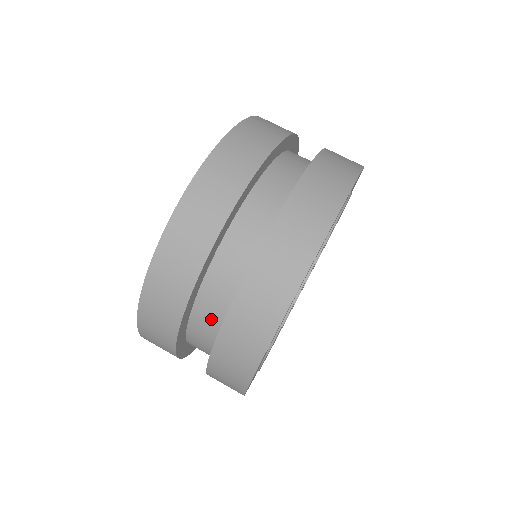
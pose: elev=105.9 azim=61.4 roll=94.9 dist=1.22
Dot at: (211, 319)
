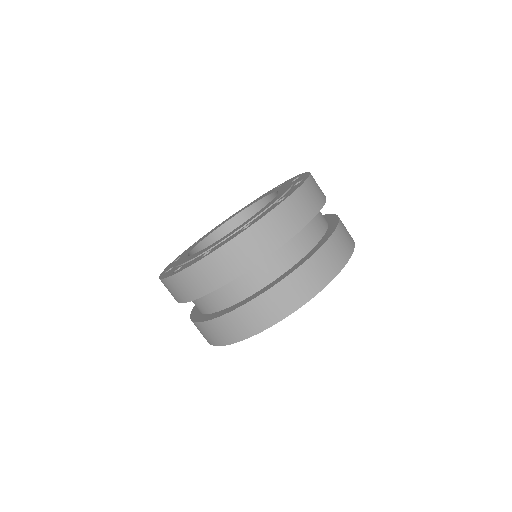
Dot at: (235, 293)
